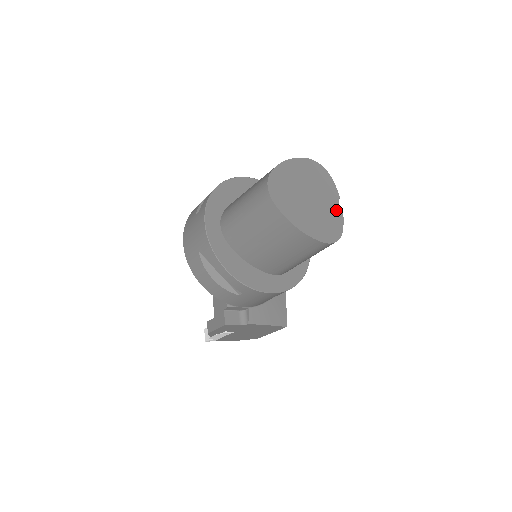
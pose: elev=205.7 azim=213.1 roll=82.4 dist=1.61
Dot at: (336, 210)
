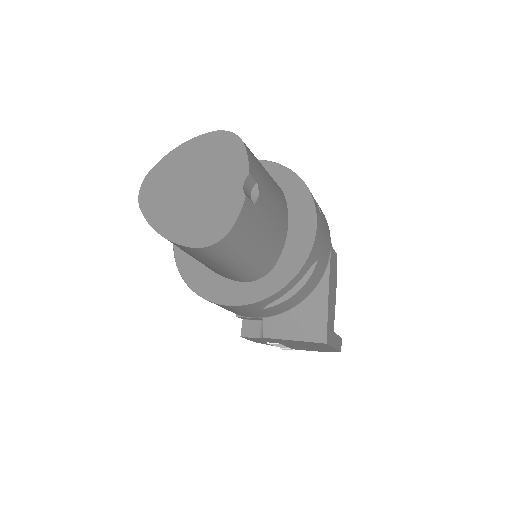
Dot at: (234, 195)
